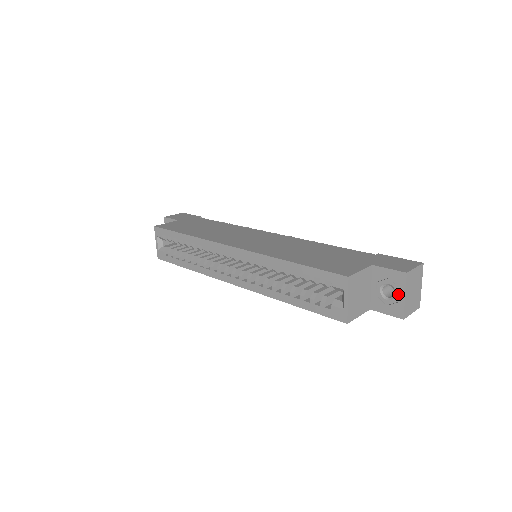
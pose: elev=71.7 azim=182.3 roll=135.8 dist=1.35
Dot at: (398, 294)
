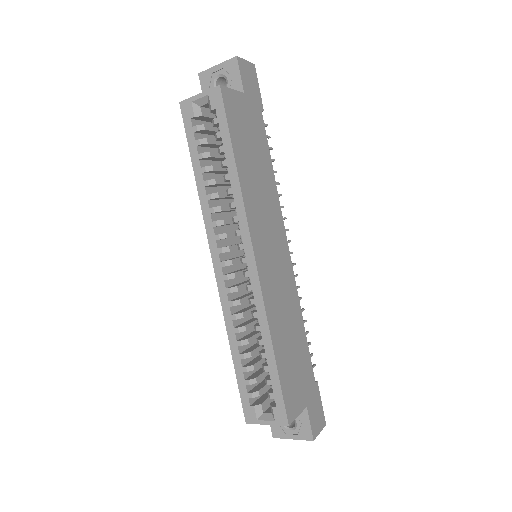
Dot at: (292, 433)
